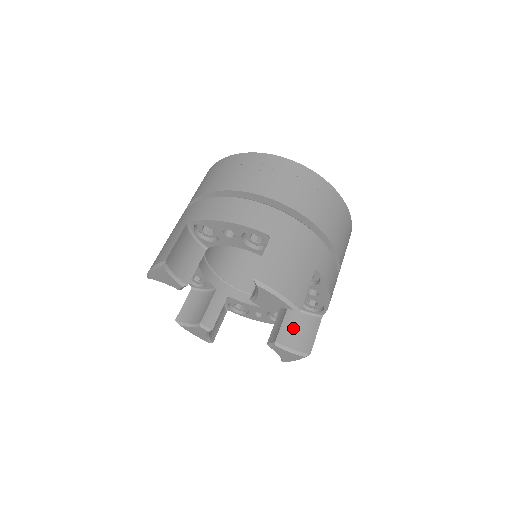
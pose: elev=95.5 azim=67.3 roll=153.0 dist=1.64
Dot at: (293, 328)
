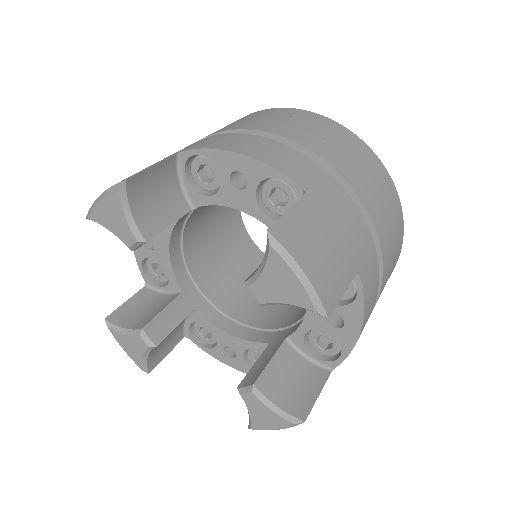
Dot at: (284, 374)
